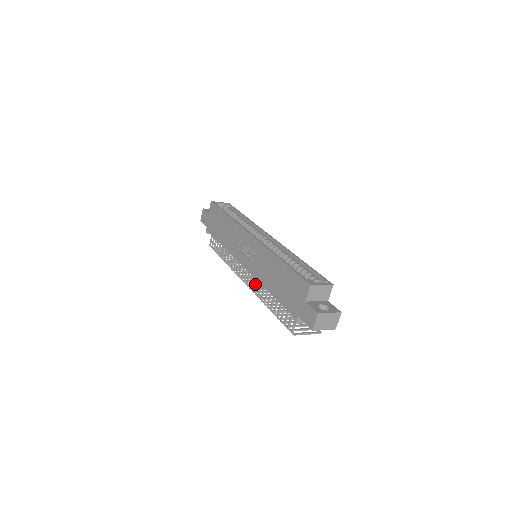
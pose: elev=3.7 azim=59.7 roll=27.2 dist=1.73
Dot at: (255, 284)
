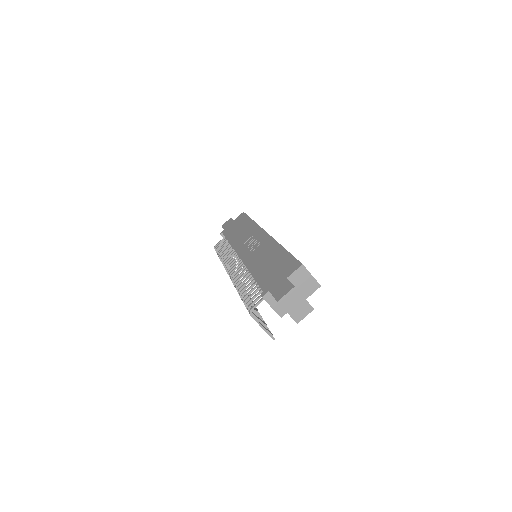
Dot at: occluded
